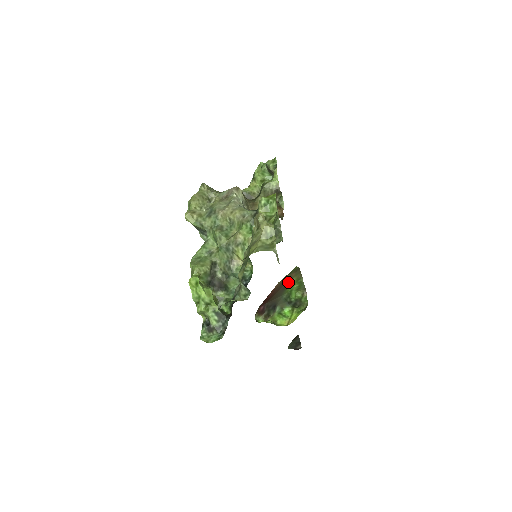
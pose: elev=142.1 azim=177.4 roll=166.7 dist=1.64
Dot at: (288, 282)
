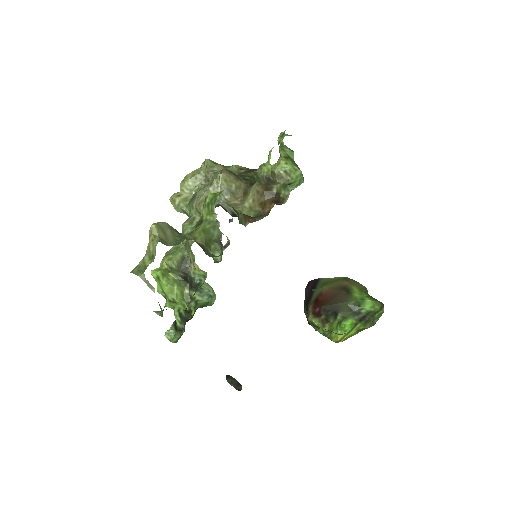
Dot at: (348, 289)
